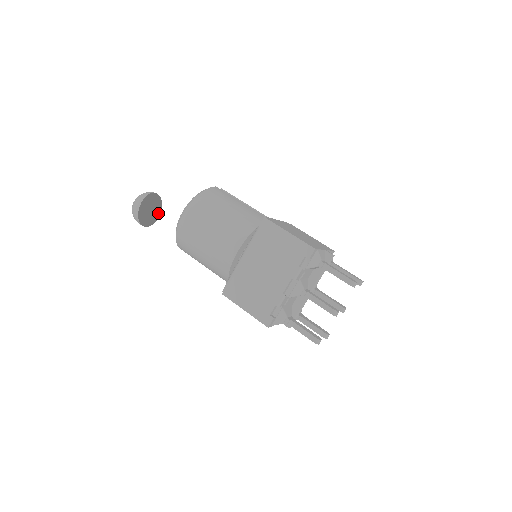
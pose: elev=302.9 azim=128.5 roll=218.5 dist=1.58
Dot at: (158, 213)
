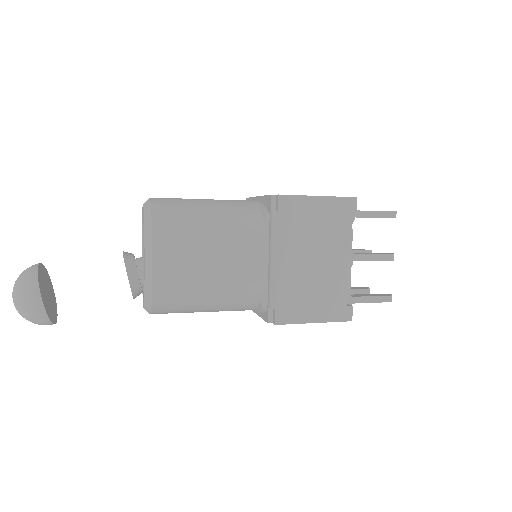
Dot at: (49, 293)
